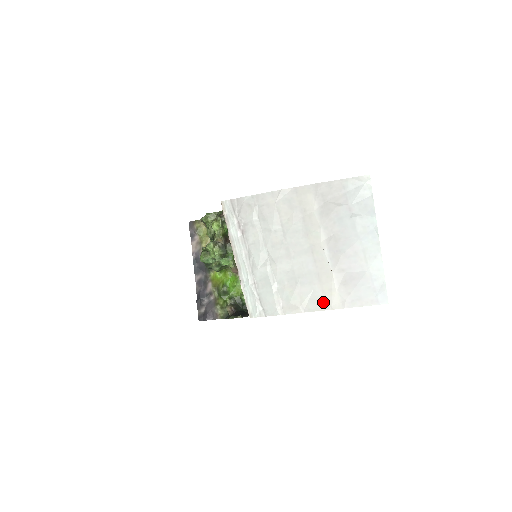
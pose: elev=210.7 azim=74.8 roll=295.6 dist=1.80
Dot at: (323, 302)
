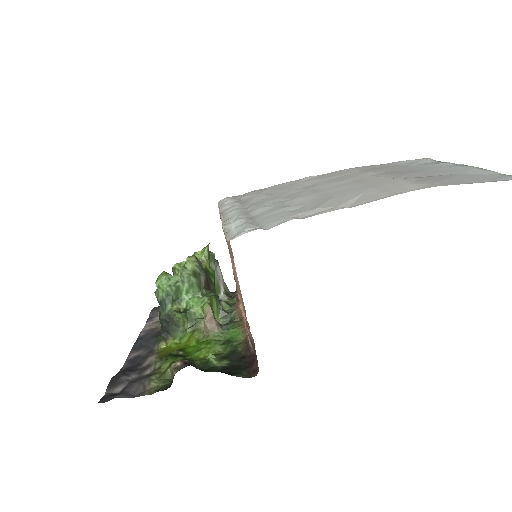
Dot at: (386, 193)
